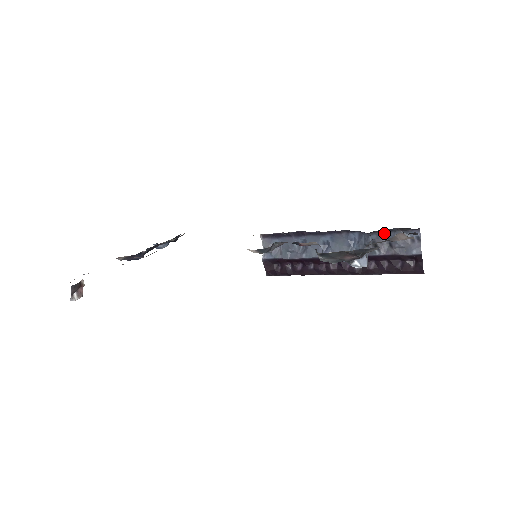
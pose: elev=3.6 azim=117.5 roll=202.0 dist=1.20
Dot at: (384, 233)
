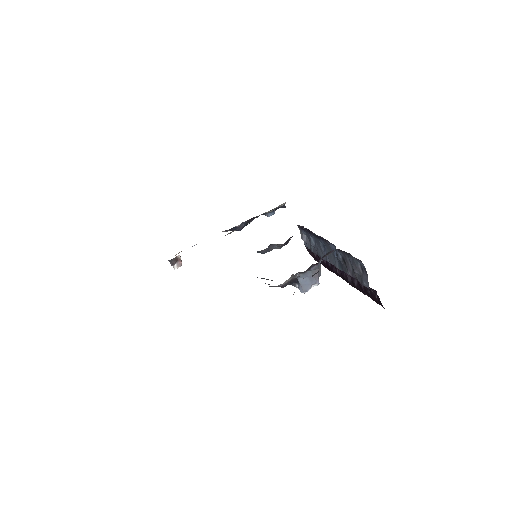
Dot at: (345, 253)
